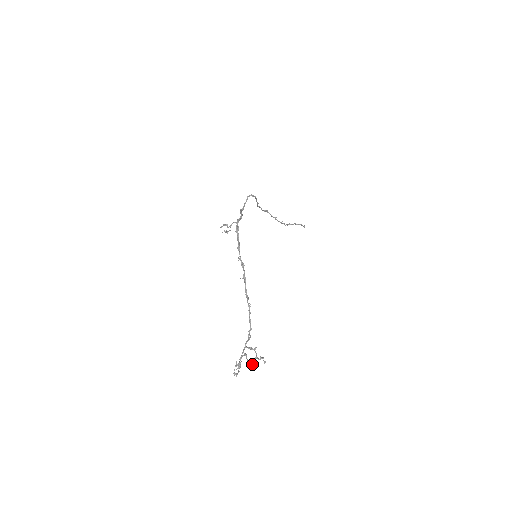
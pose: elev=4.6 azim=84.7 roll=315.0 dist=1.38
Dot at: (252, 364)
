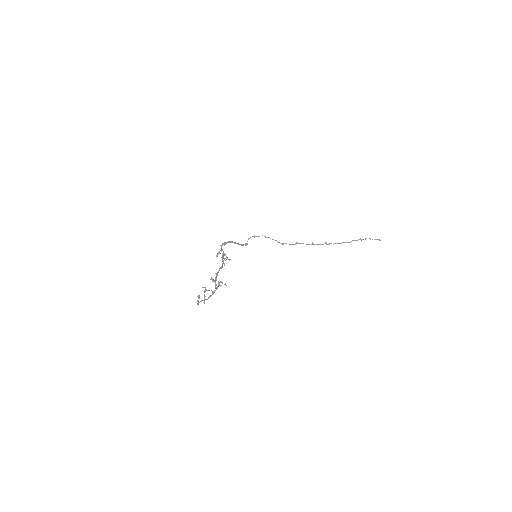
Dot at: (213, 291)
